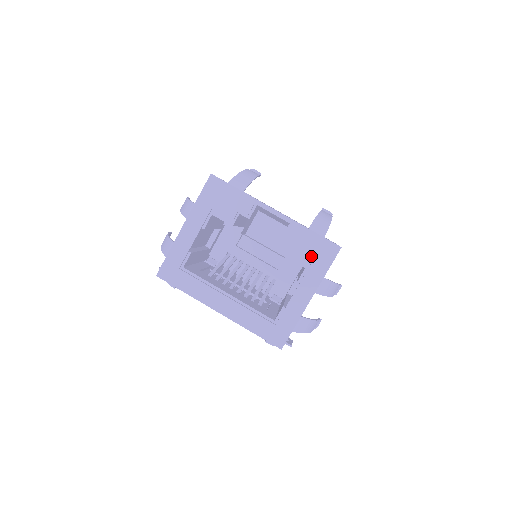
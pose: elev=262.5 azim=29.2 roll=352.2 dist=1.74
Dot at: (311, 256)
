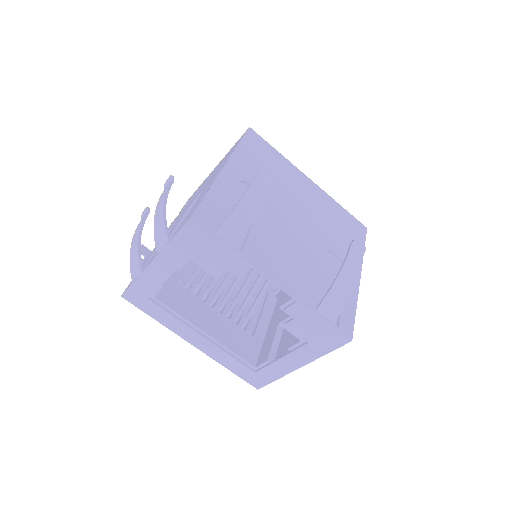
Dot at: (311, 336)
